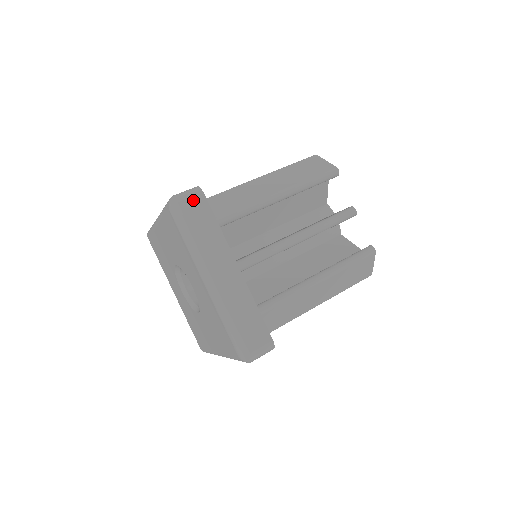
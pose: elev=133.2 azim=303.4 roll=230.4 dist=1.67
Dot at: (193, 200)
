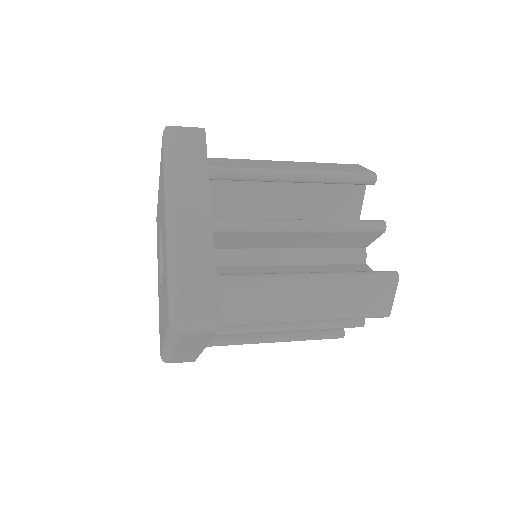
Dot at: (190, 134)
